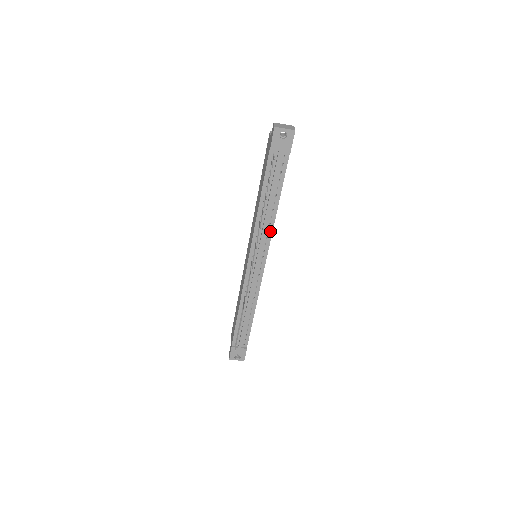
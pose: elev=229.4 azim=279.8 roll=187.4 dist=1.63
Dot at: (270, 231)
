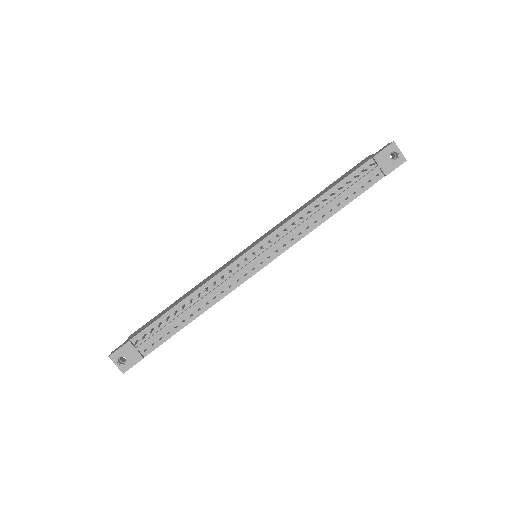
Dot at: (301, 235)
